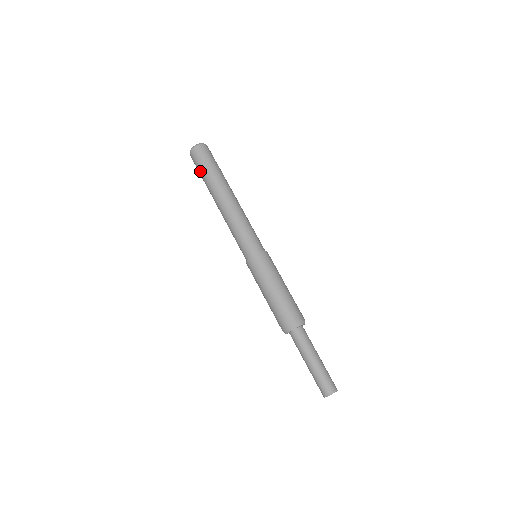
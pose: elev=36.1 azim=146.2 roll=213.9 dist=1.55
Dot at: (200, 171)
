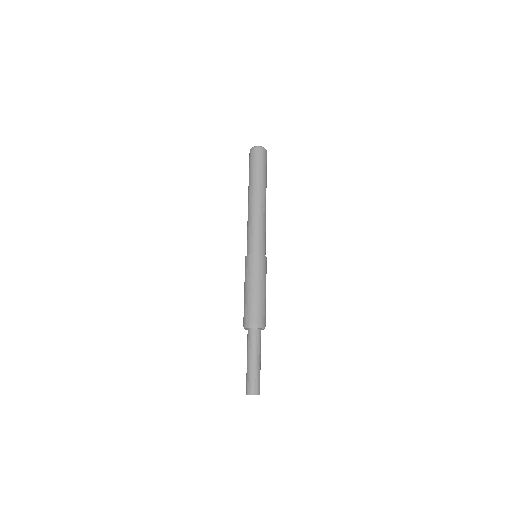
Dot at: (254, 166)
